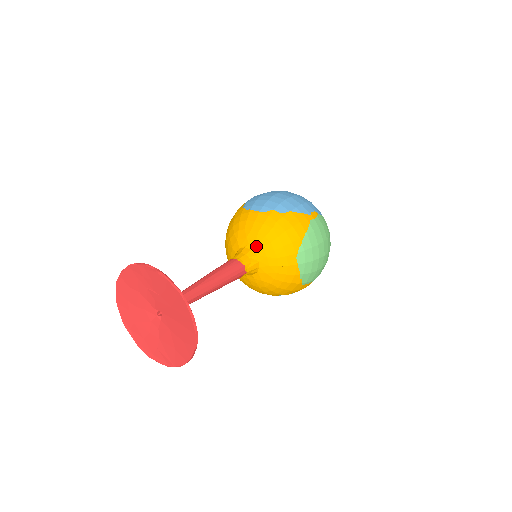
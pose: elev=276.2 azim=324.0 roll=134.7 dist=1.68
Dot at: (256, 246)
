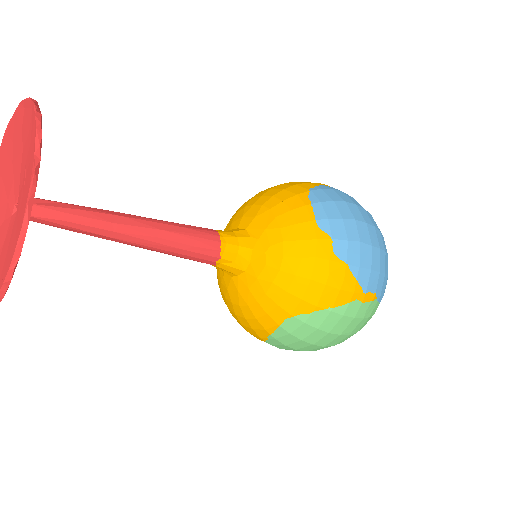
Dot at: (261, 252)
